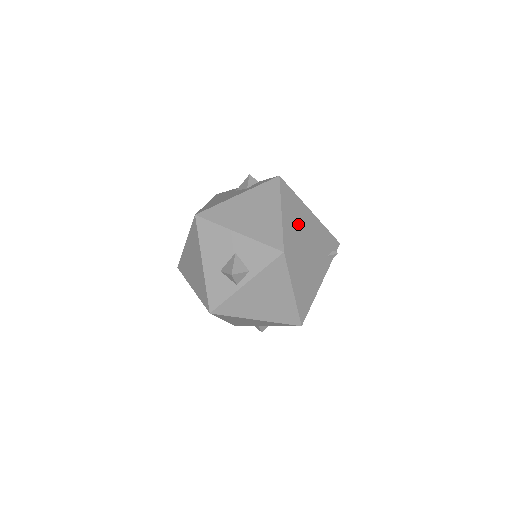
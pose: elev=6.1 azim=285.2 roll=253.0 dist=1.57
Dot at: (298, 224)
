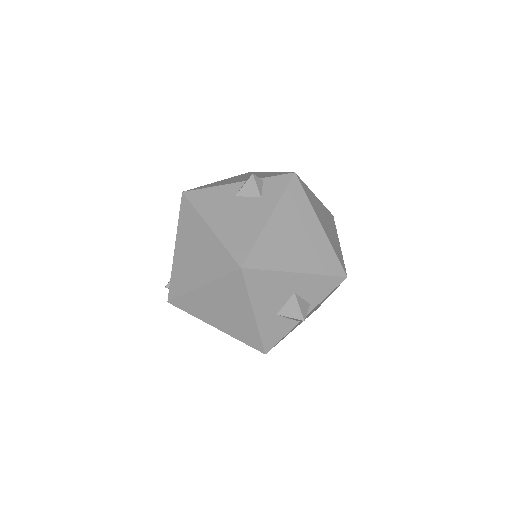
Dot at: (327, 227)
